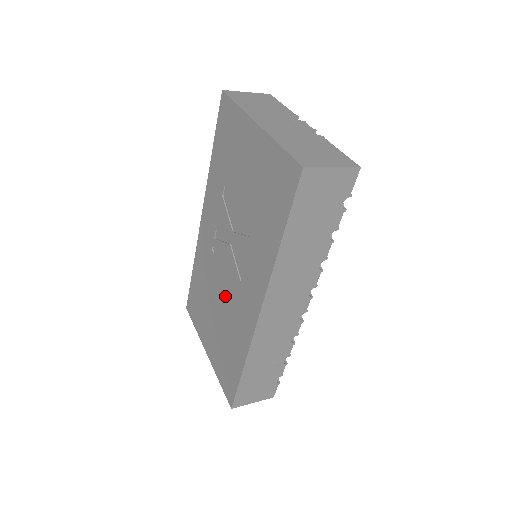
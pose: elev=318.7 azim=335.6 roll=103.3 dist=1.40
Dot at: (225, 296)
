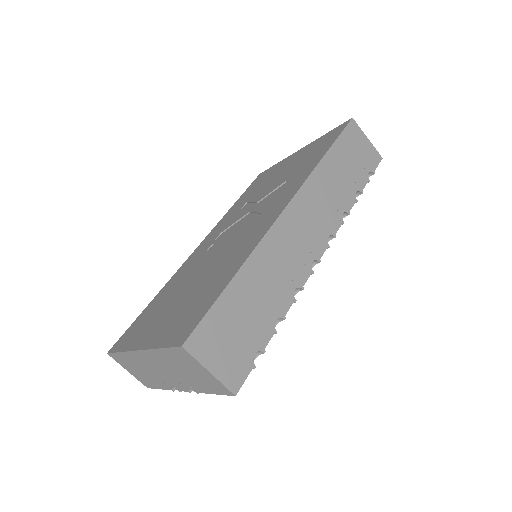
Dot at: (218, 256)
